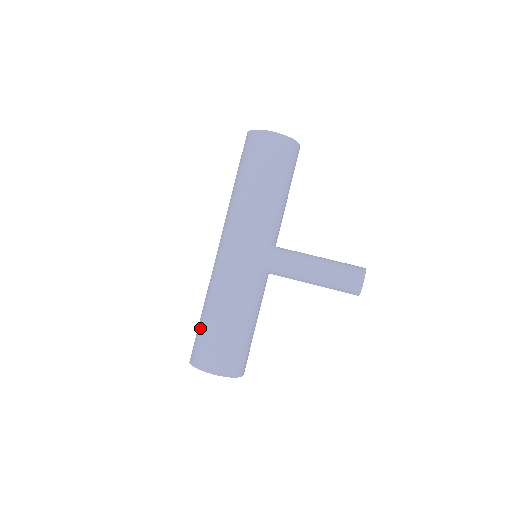
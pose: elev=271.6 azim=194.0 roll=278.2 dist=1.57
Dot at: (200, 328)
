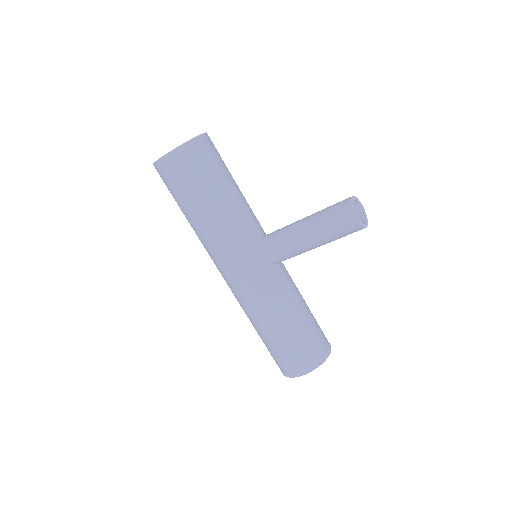
Dot at: occluded
